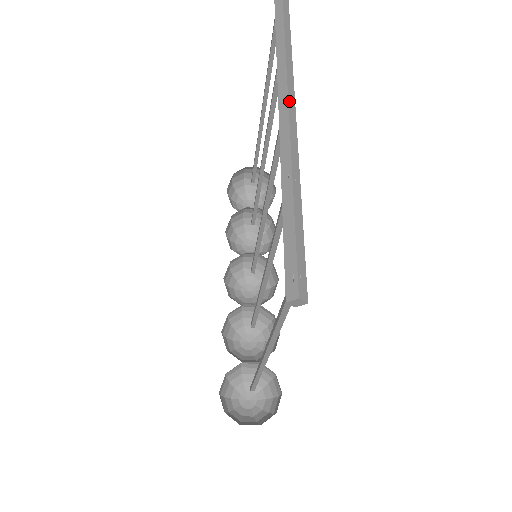
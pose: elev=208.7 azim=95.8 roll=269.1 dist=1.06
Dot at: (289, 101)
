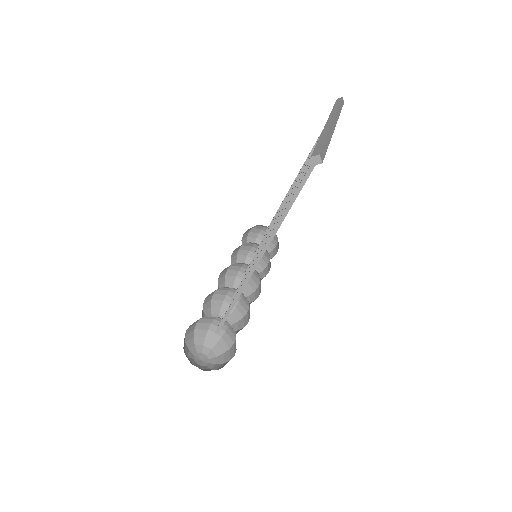
Dot at: (334, 120)
